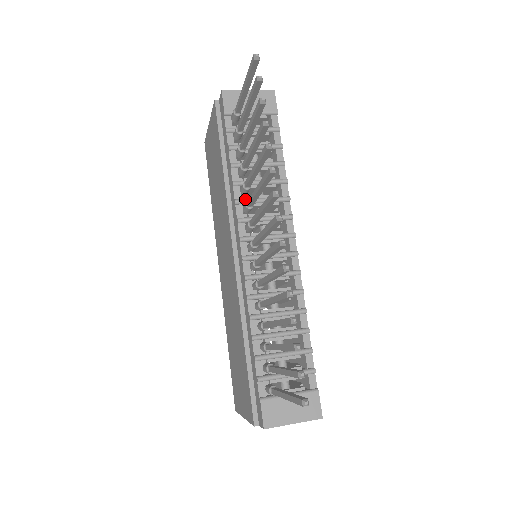
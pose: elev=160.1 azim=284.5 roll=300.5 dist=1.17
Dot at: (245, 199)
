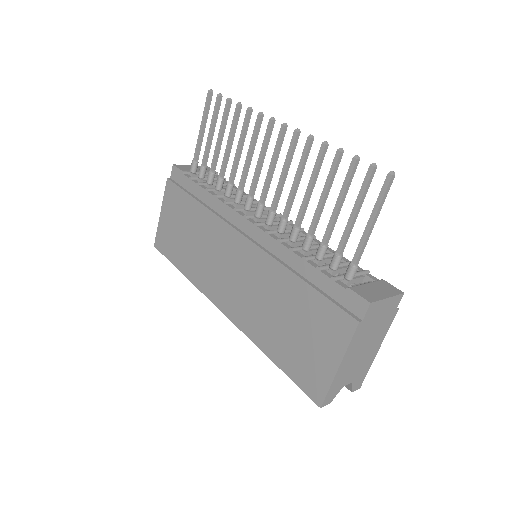
Dot at: (231, 201)
